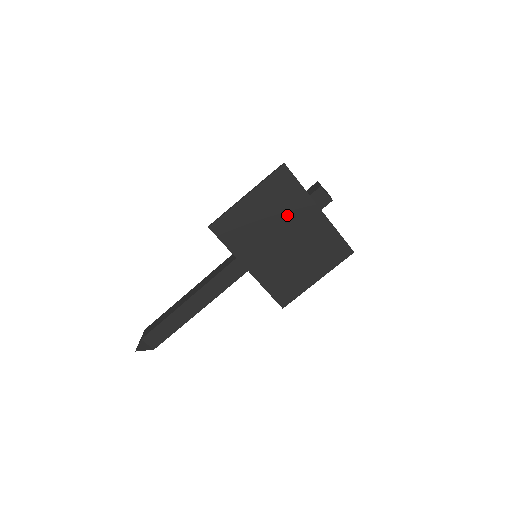
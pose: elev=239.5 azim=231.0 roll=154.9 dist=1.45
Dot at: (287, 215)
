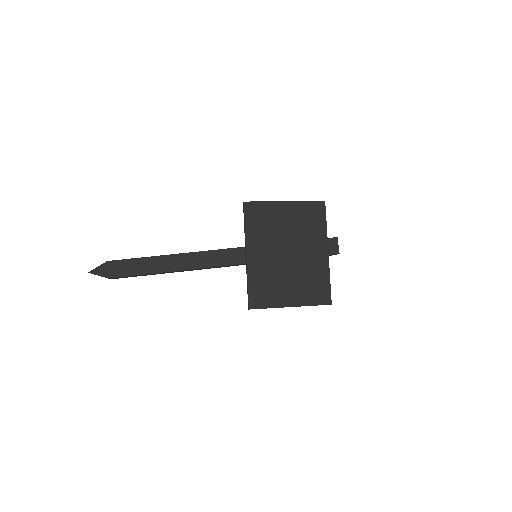
Dot at: (303, 237)
